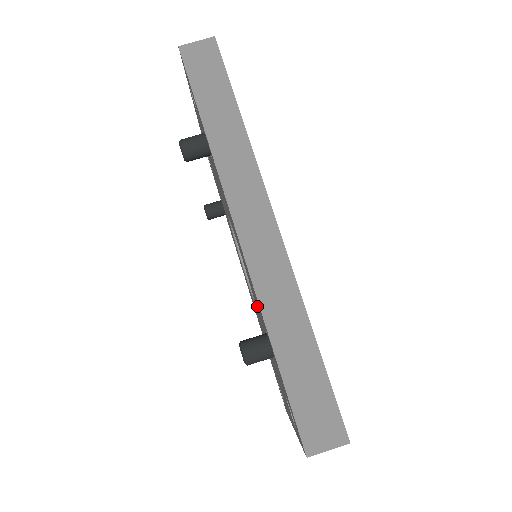
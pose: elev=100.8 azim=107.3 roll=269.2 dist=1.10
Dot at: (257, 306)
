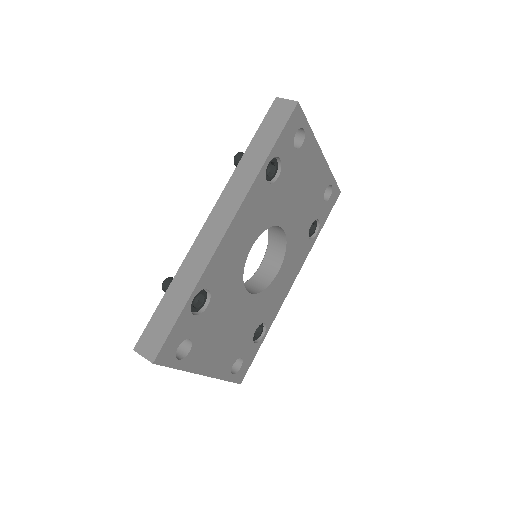
Dot at: occluded
